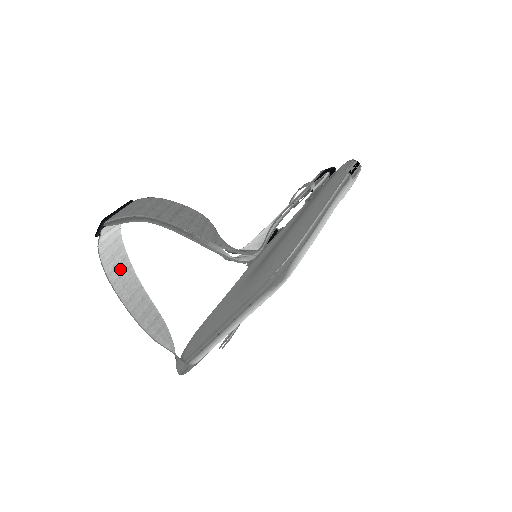
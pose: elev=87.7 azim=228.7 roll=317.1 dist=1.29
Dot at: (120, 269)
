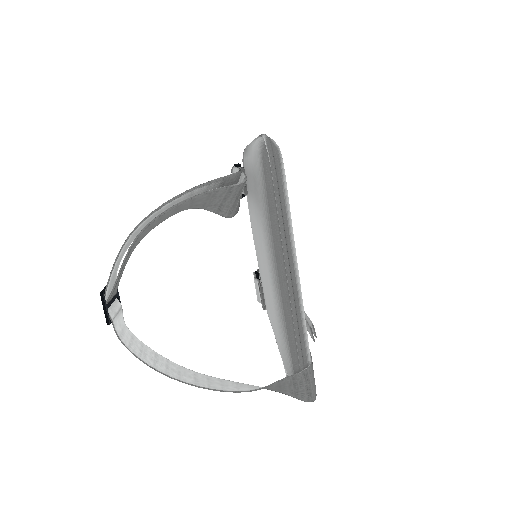
Dot at: (160, 363)
